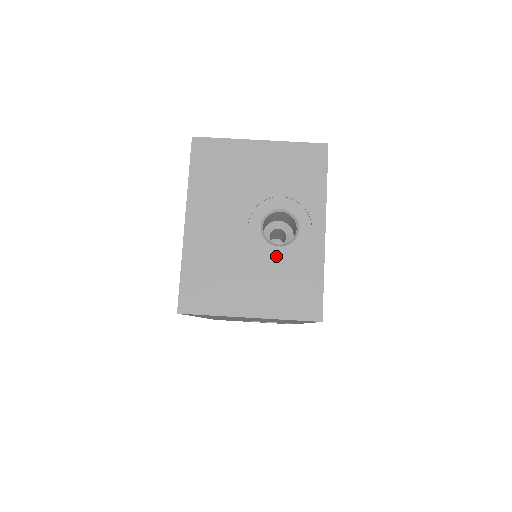
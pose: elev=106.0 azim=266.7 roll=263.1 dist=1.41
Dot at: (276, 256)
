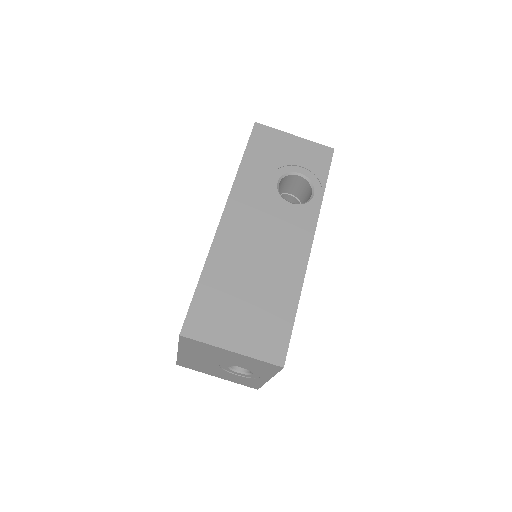
Dot at: (236, 374)
